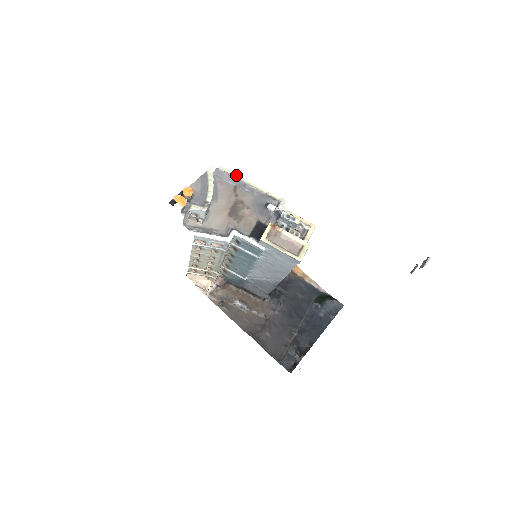
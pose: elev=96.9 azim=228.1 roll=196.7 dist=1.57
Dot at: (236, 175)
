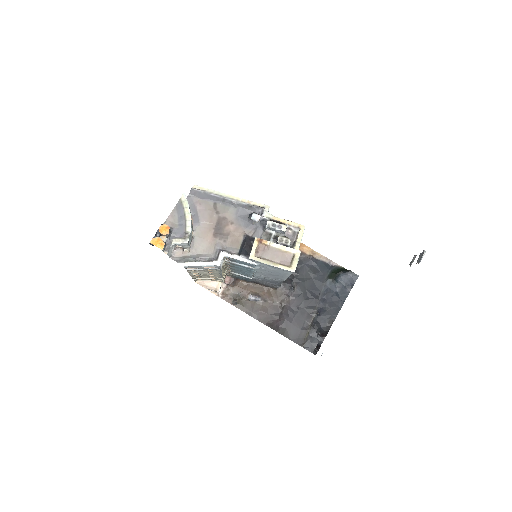
Dot at: (213, 190)
